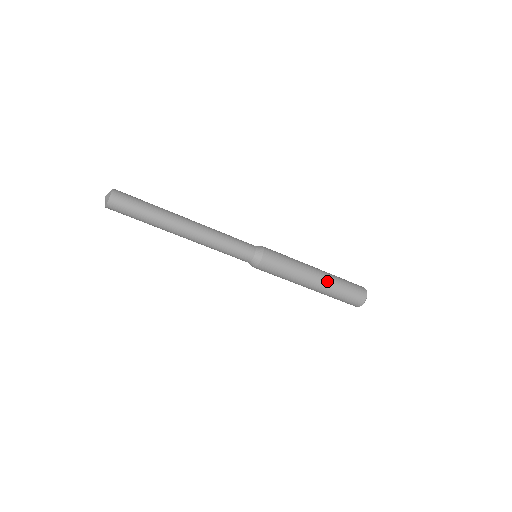
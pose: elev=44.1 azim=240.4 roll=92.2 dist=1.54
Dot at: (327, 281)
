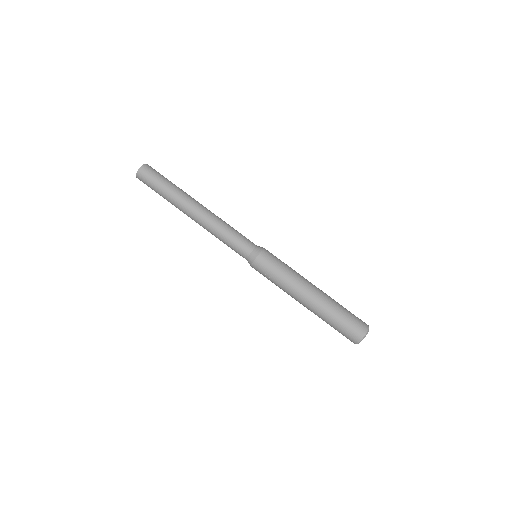
Dot at: (326, 294)
